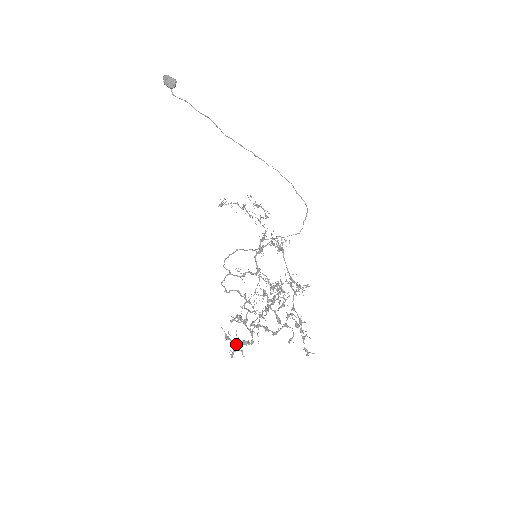
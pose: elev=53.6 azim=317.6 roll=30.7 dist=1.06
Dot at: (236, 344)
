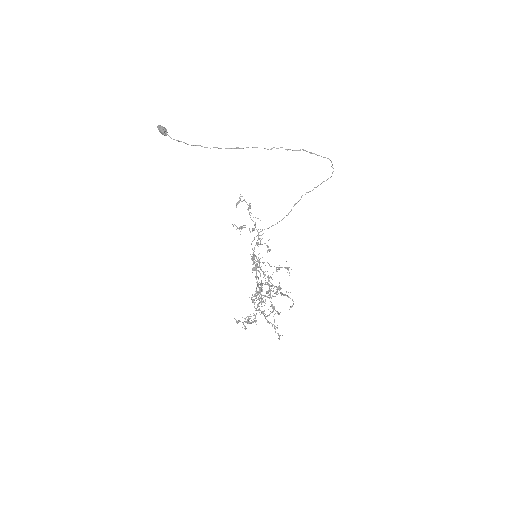
Dot at: occluded
